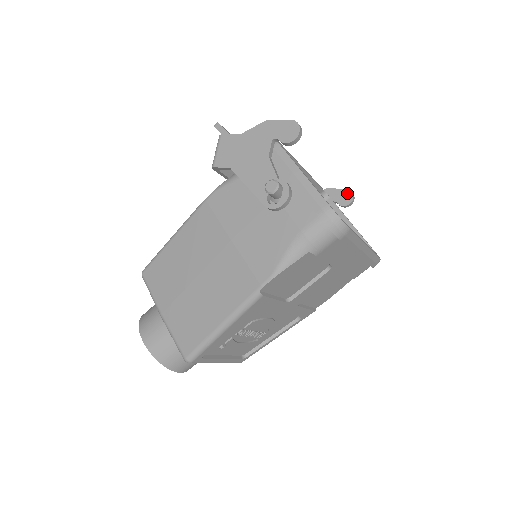
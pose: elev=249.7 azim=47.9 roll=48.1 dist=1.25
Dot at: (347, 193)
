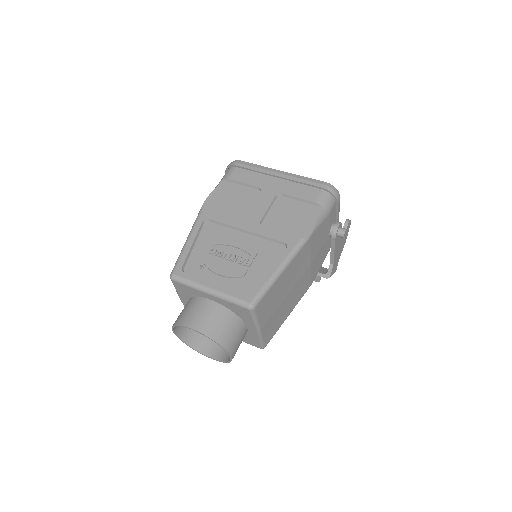
Dot at: occluded
